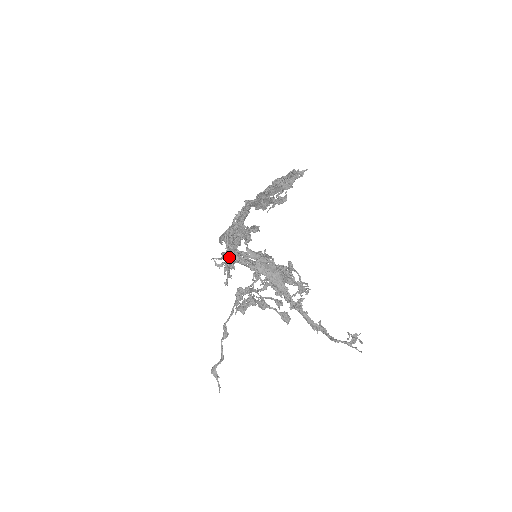
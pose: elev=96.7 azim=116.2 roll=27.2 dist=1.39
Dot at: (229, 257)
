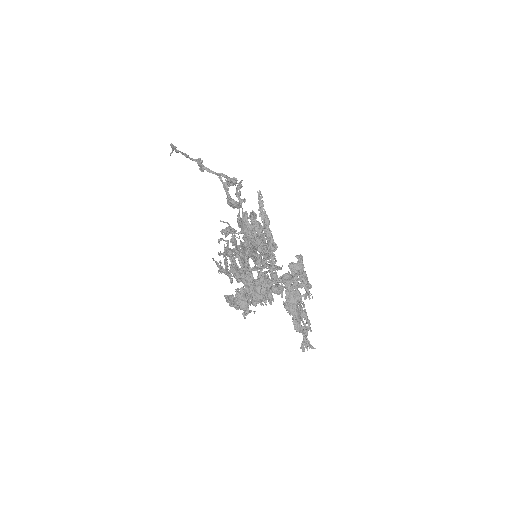
Dot at: occluded
